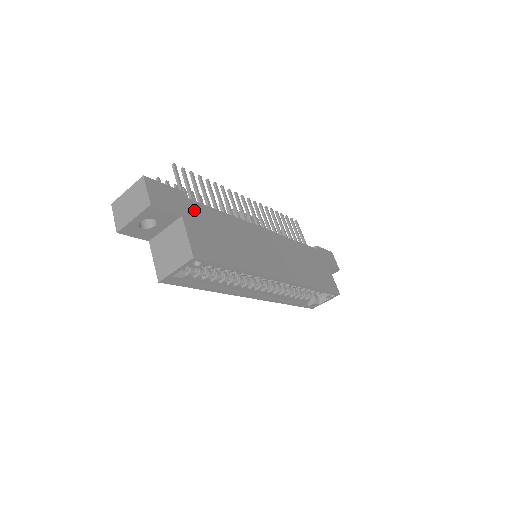
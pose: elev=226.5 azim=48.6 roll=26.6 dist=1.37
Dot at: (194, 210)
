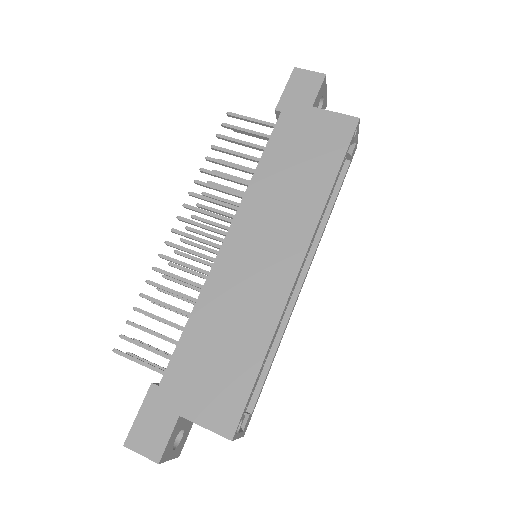
Dot at: (176, 384)
